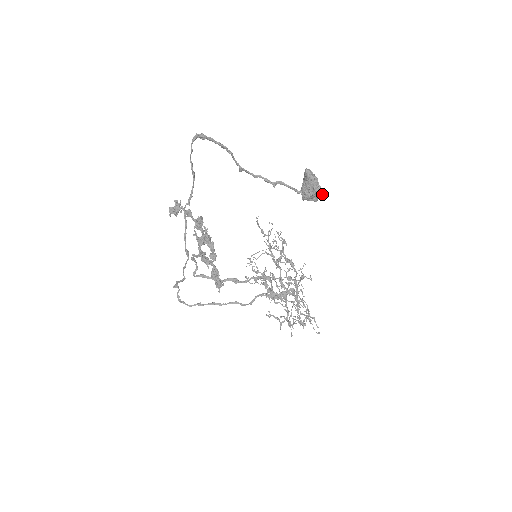
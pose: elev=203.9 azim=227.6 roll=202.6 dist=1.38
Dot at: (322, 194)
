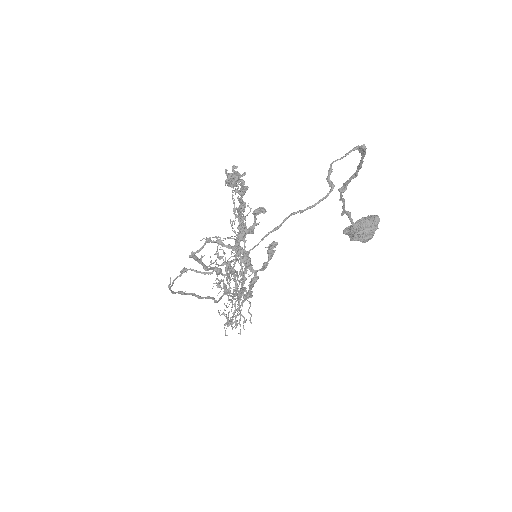
Dot at: (367, 241)
